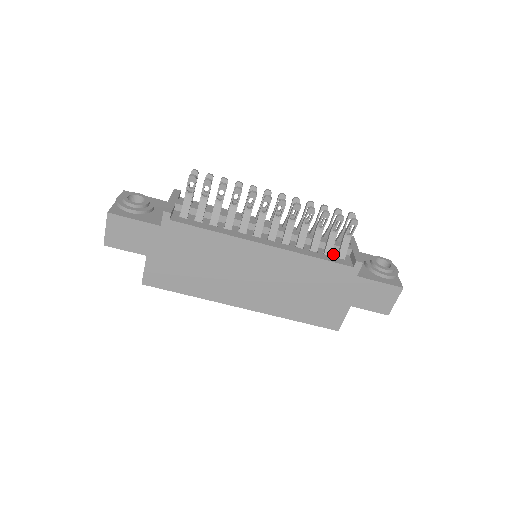
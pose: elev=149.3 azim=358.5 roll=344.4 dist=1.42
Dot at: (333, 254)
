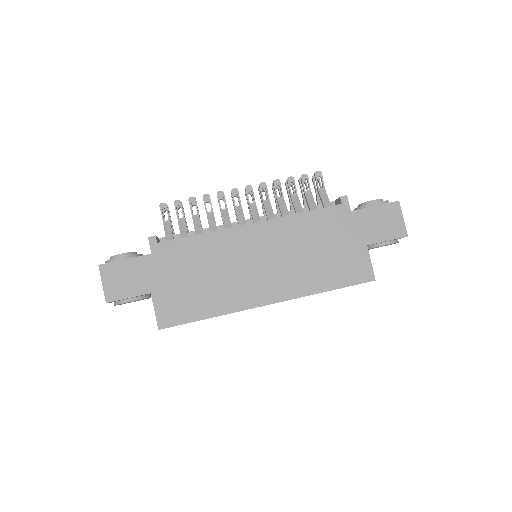
Dot at: occluded
